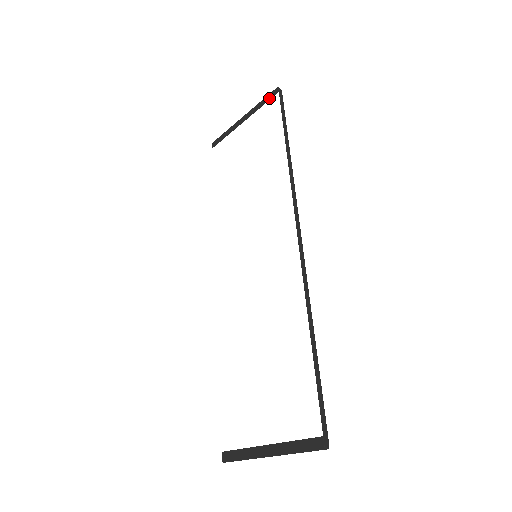
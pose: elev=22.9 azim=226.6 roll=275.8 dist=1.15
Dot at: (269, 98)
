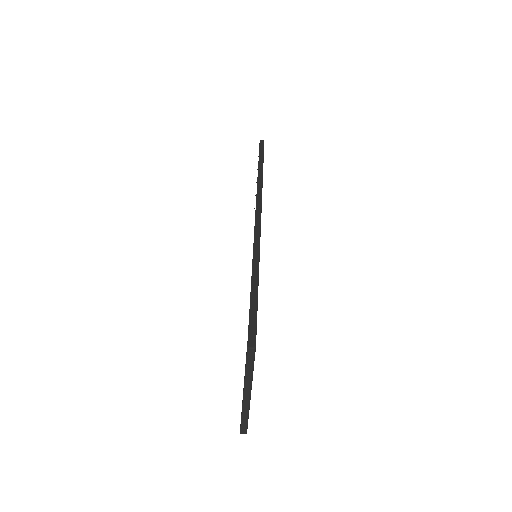
Dot at: occluded
